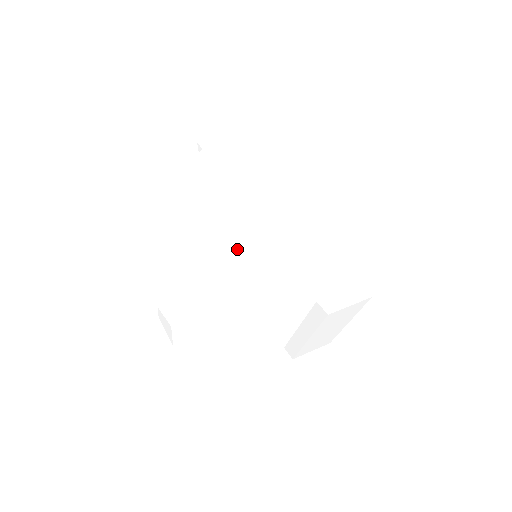
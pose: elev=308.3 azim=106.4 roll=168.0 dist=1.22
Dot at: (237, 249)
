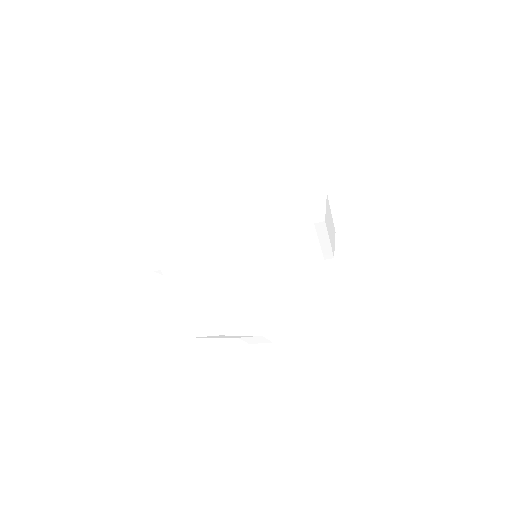
Dot at: (193, 274)
